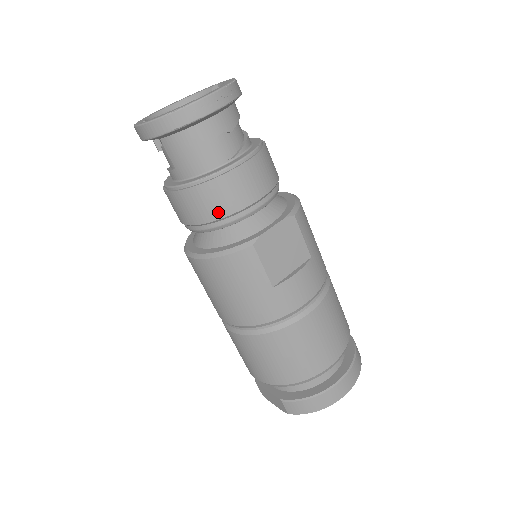
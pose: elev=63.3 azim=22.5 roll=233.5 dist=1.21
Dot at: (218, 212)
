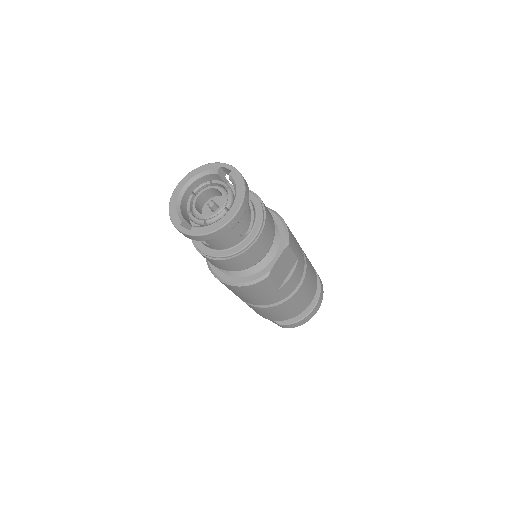
Dot at: (244, 266)
